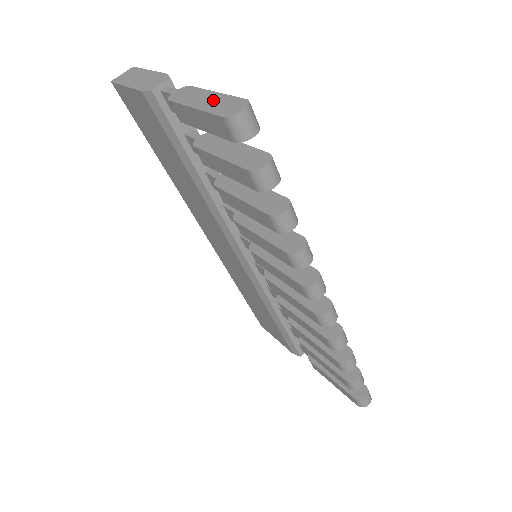
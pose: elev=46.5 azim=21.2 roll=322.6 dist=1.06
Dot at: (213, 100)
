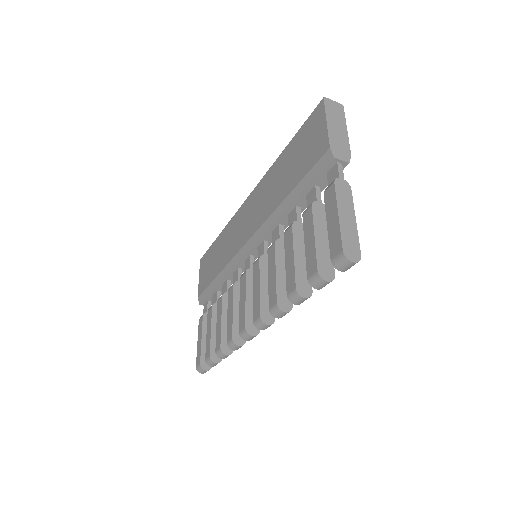
Dot at: (350, 226)
